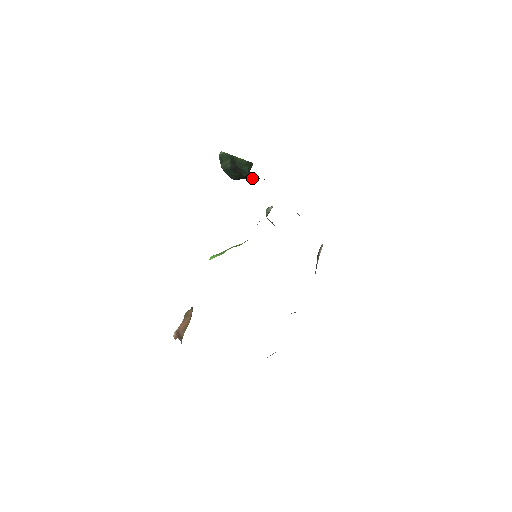
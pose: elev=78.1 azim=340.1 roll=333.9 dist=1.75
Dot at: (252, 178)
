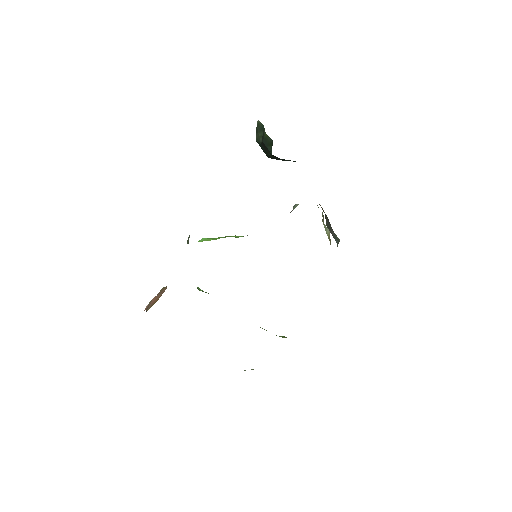
Dot at: occluded
